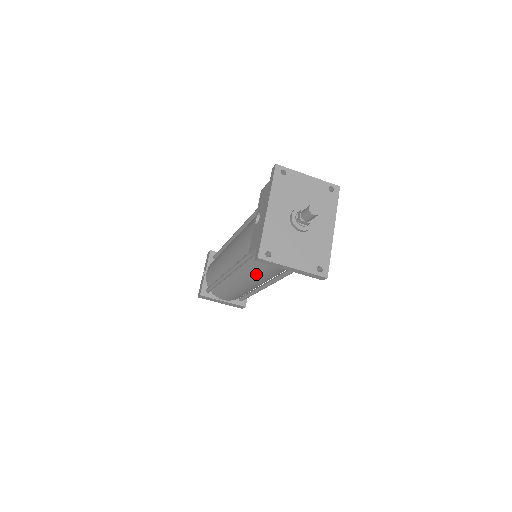
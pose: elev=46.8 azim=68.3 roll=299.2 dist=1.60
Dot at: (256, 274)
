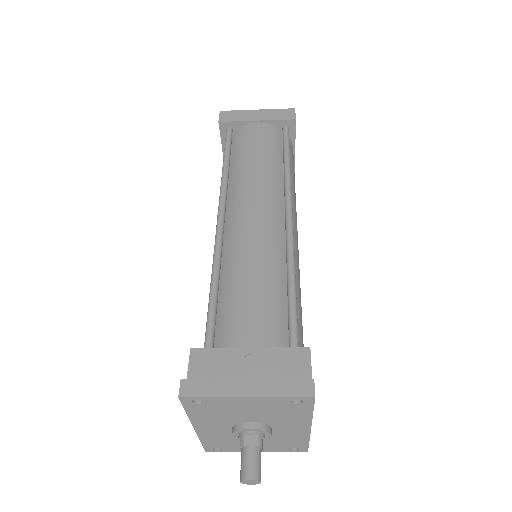
Dot at: occluded
